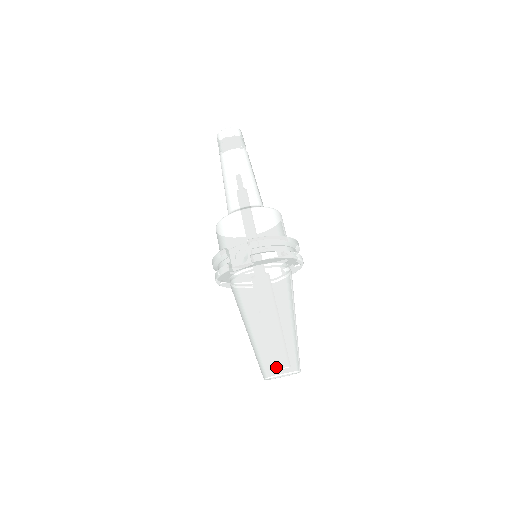
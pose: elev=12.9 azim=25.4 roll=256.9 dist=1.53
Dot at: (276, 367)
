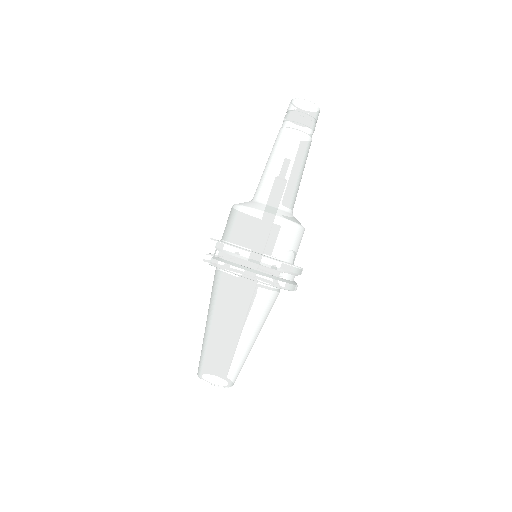
Dot at: (200, 369)
